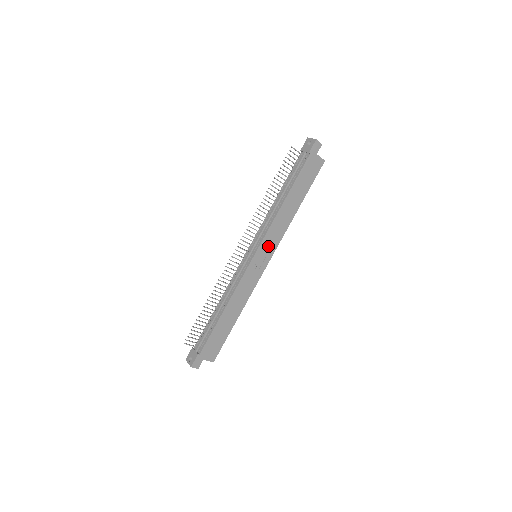
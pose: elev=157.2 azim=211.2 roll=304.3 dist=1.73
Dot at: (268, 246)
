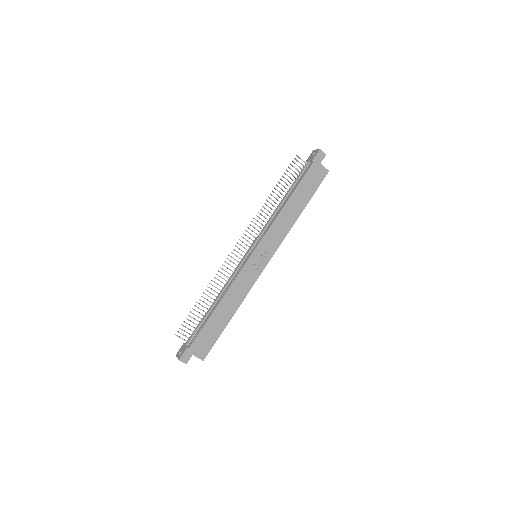
Dot at: (268, 246)
